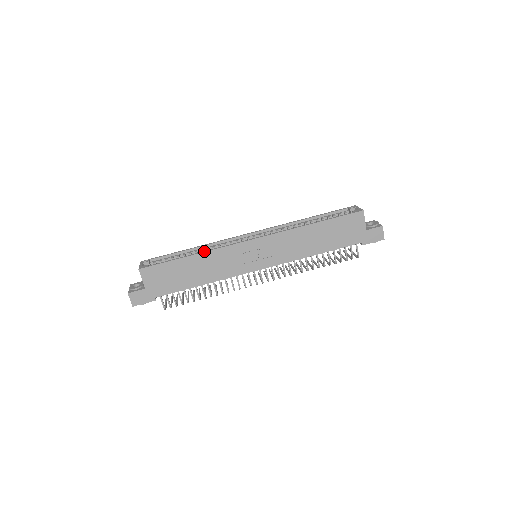
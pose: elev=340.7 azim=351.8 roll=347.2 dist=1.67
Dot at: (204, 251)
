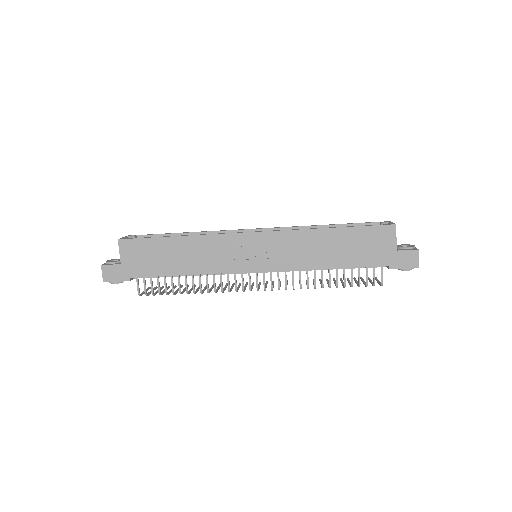
Dot at: occluded
